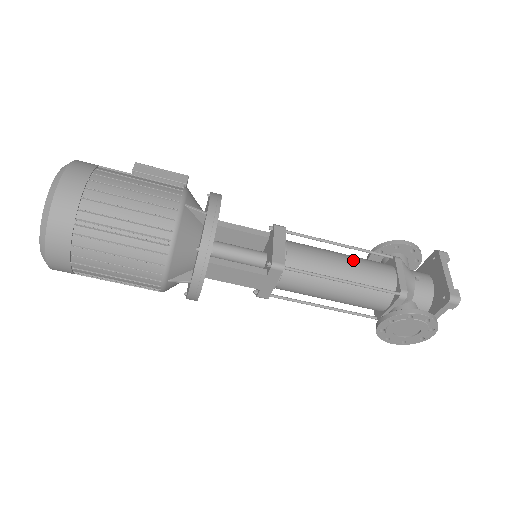
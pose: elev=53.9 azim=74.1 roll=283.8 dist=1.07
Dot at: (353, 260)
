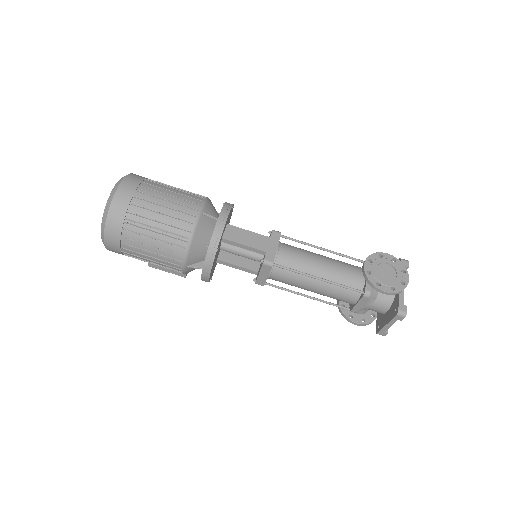
Dot at: occluded
